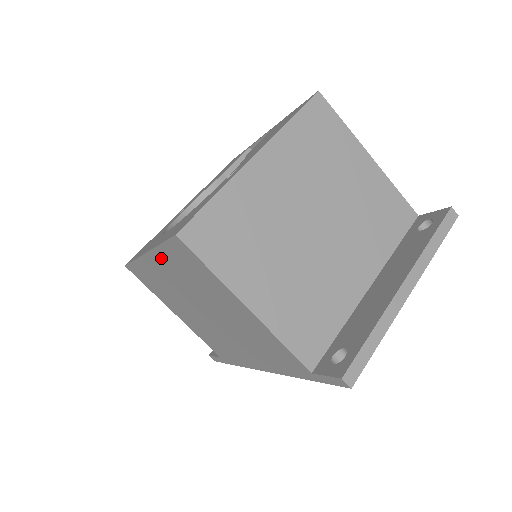
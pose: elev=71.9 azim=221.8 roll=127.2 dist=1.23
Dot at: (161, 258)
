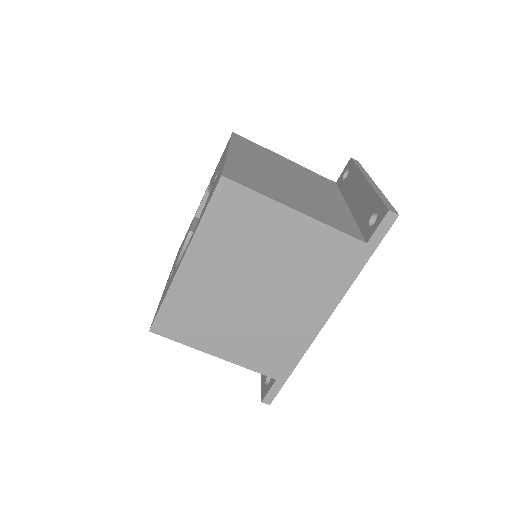
Dot at: (203, 242)
